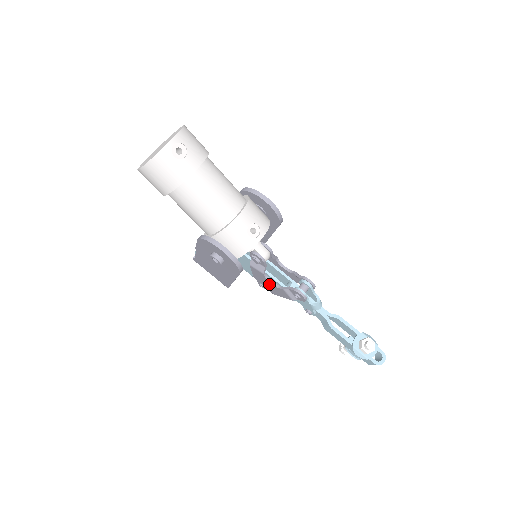
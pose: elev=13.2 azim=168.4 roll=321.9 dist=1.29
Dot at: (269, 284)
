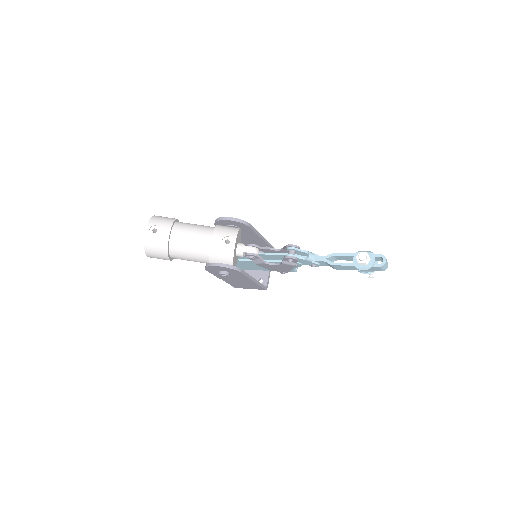
Dot at: (277, 267)
